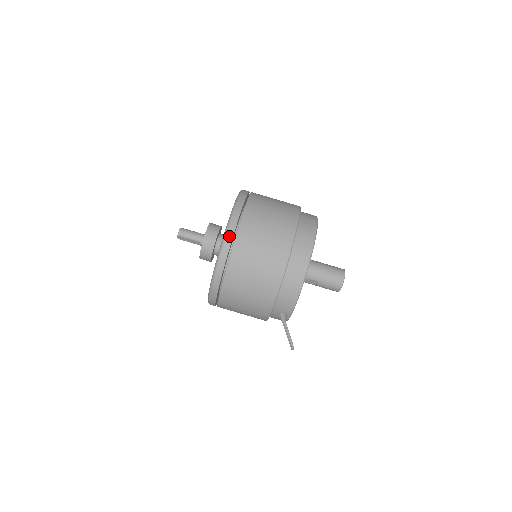
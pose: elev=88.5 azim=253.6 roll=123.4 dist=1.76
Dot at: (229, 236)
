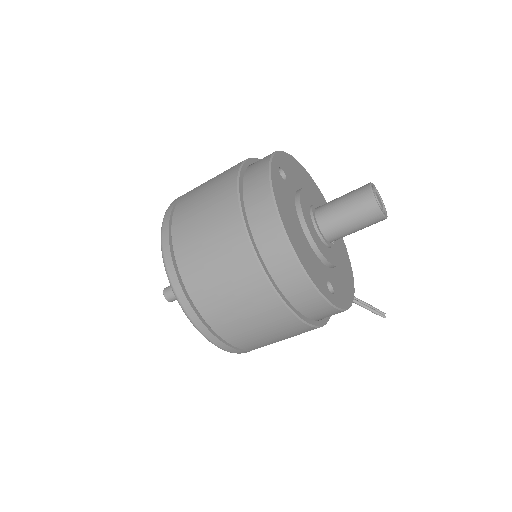
Dot at: (224, 347)
